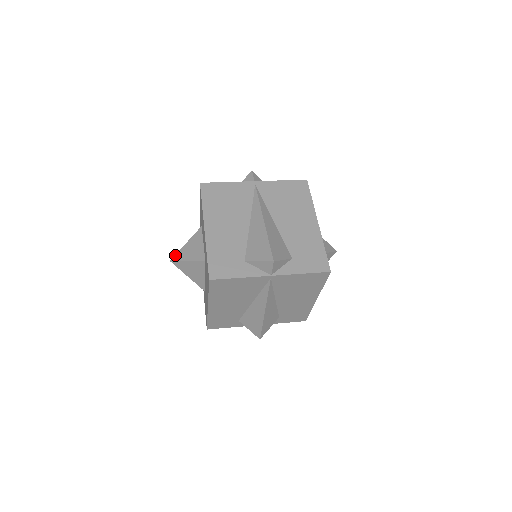
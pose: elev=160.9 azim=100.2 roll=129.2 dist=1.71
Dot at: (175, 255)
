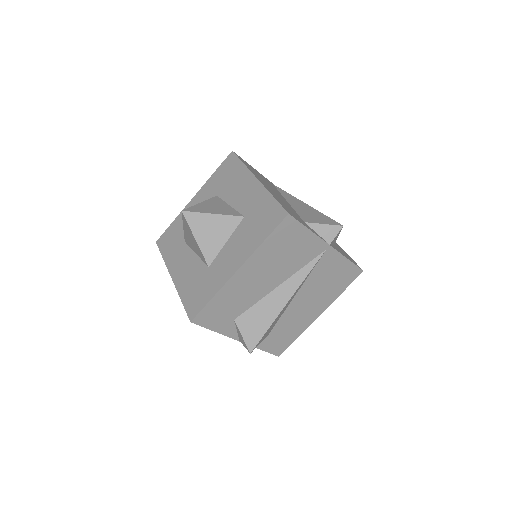
Dot at: occluded
